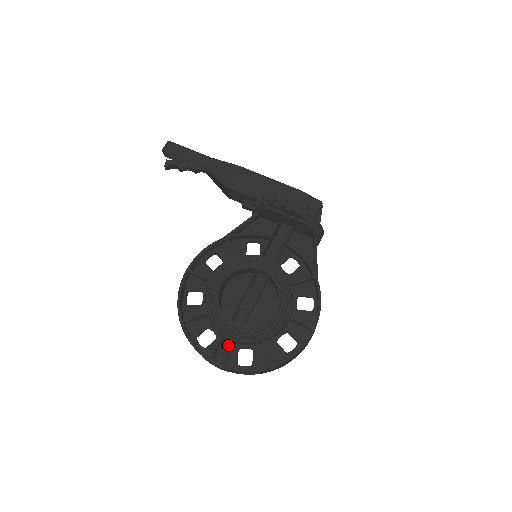
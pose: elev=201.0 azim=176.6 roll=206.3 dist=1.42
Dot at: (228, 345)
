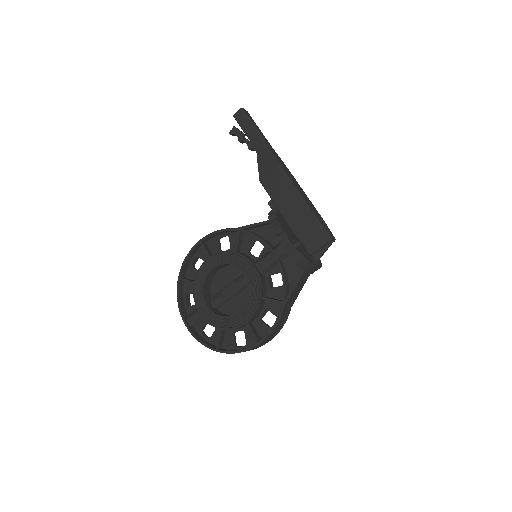
Dot at: occluded
